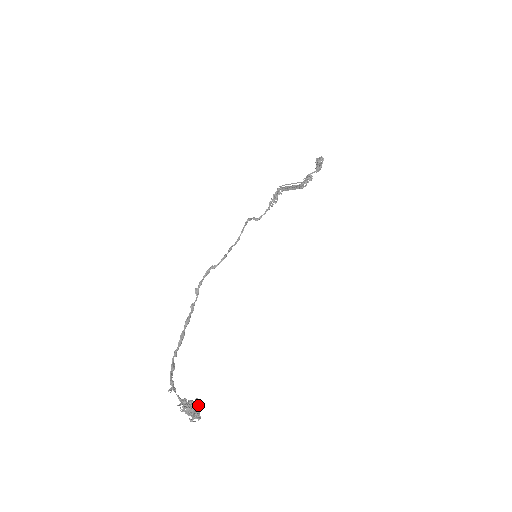
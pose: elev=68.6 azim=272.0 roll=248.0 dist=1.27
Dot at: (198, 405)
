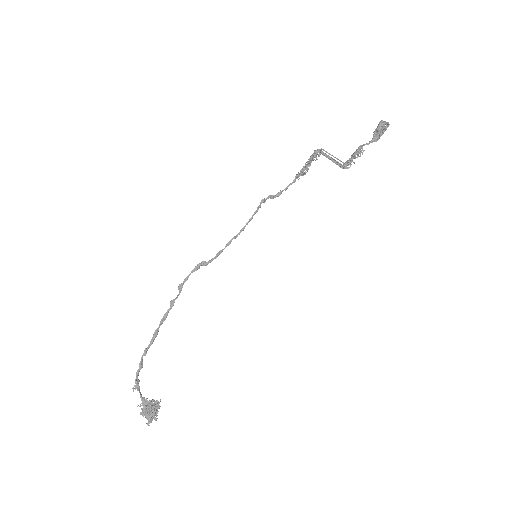
Dot at: (157, 408)
